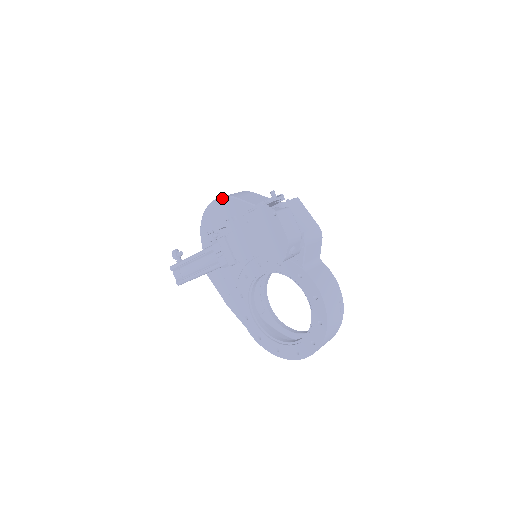
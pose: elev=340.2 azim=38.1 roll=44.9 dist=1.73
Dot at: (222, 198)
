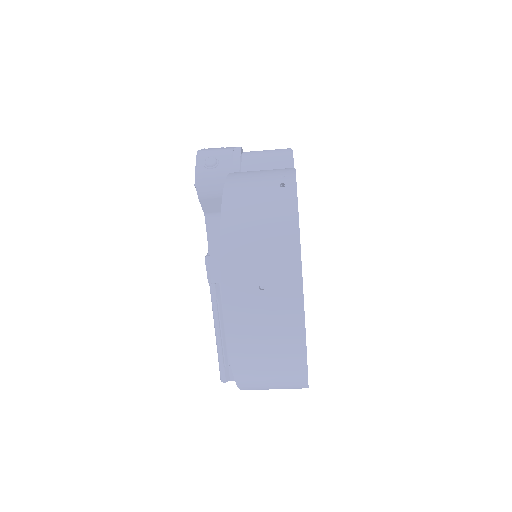
Dot at: occluded
